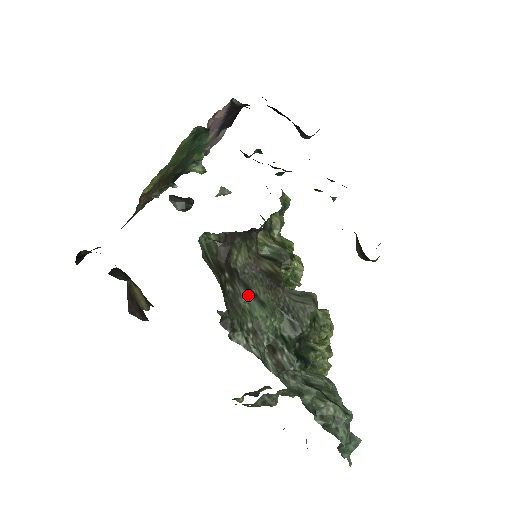
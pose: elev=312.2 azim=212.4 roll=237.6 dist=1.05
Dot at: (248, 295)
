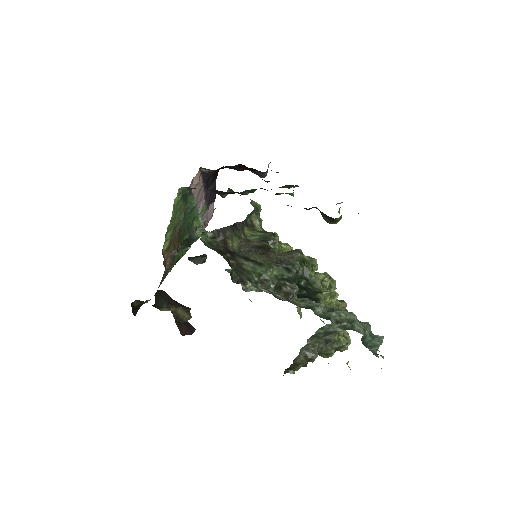
Dot at: (248, 262)
